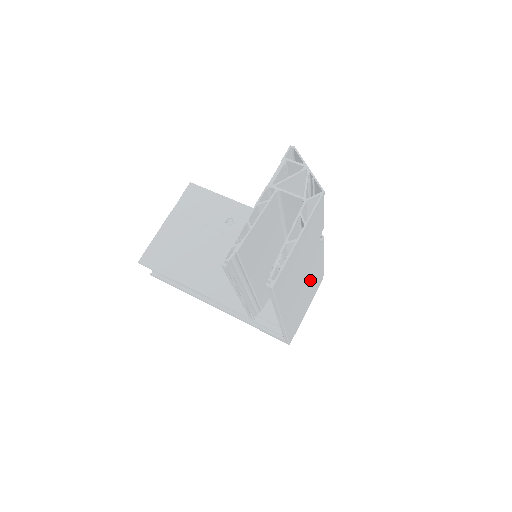
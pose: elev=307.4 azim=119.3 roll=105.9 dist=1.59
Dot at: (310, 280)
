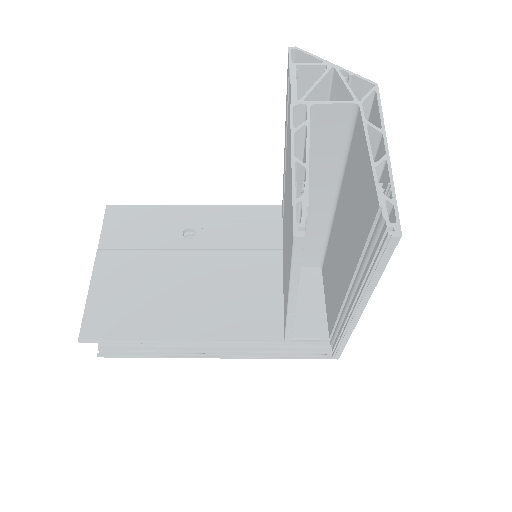
Dot at: occluded
